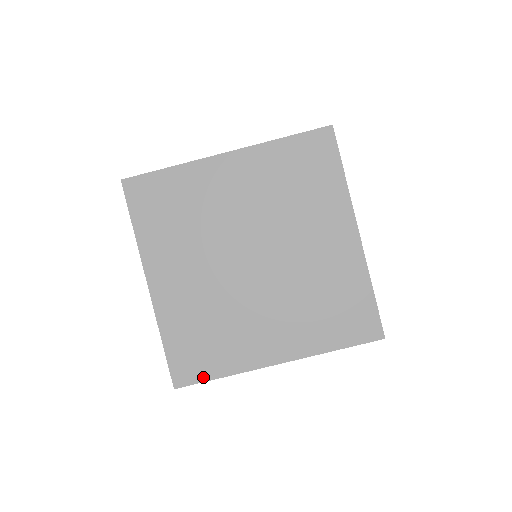
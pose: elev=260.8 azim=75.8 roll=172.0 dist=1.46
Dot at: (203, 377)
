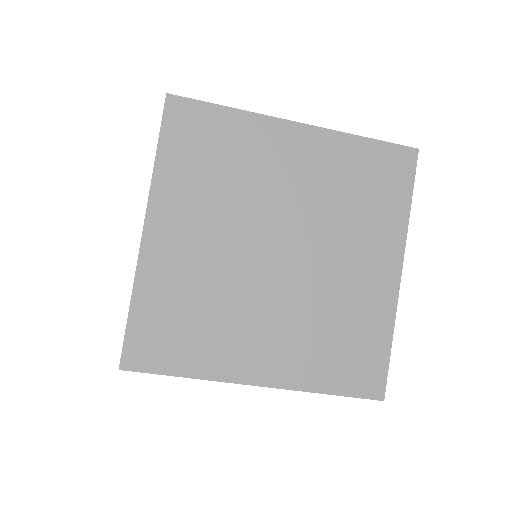
Dot at: occluded
